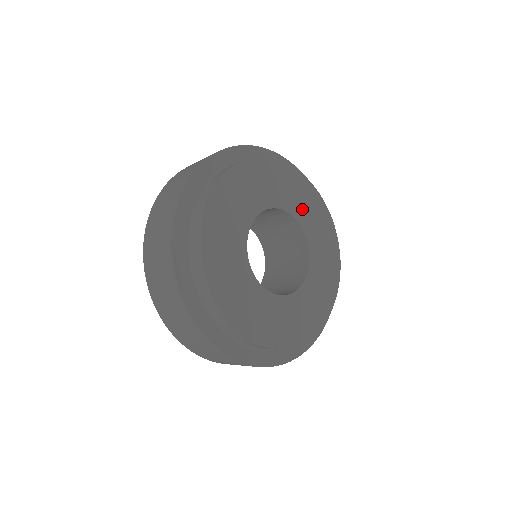
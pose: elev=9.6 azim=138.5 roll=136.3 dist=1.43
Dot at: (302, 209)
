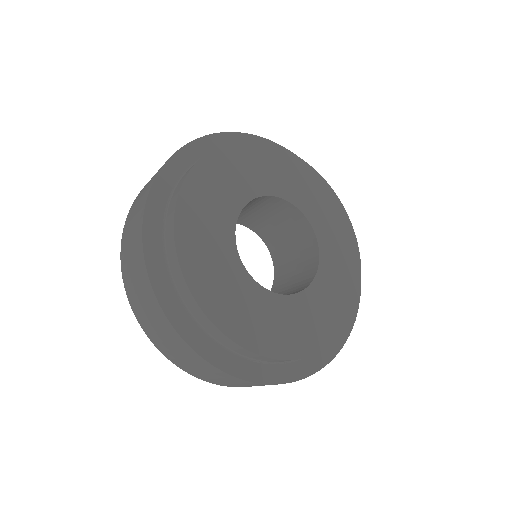
Dot at: (277, 181)
